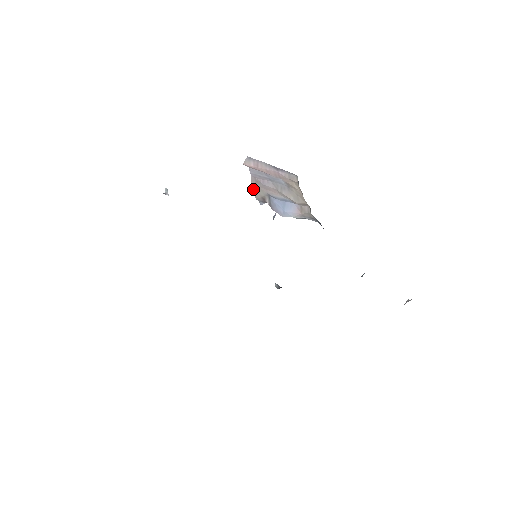
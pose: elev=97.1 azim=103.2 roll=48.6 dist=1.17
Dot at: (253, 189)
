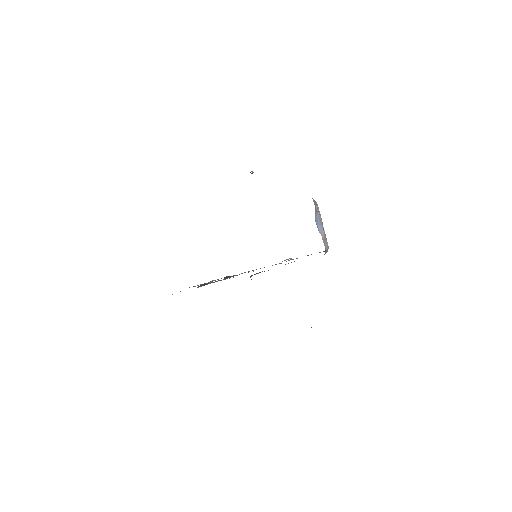
Dot at: occluded
